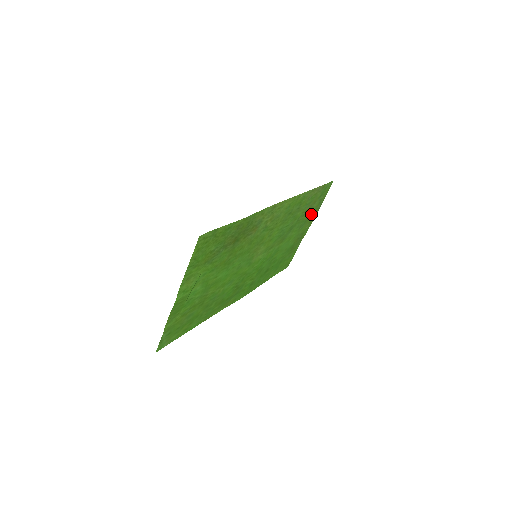
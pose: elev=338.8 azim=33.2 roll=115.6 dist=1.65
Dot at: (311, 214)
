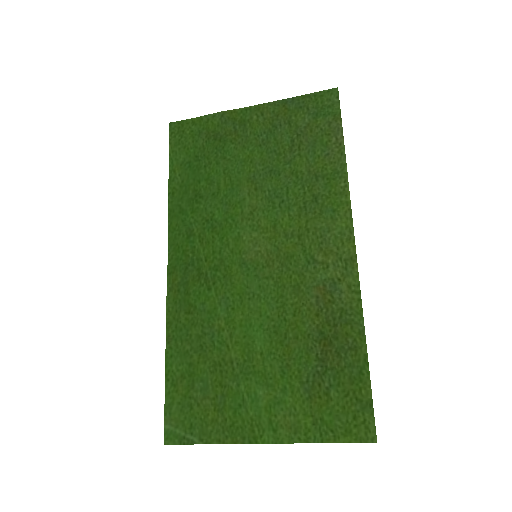
Dot at: (282, 120)
